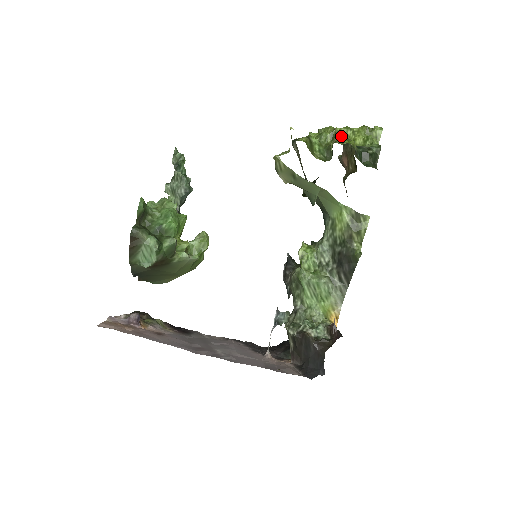
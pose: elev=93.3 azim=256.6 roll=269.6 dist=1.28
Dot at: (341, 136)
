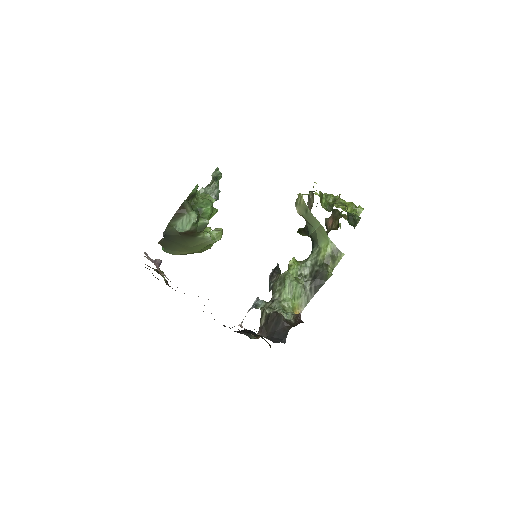
Dot at: (340, 201)
